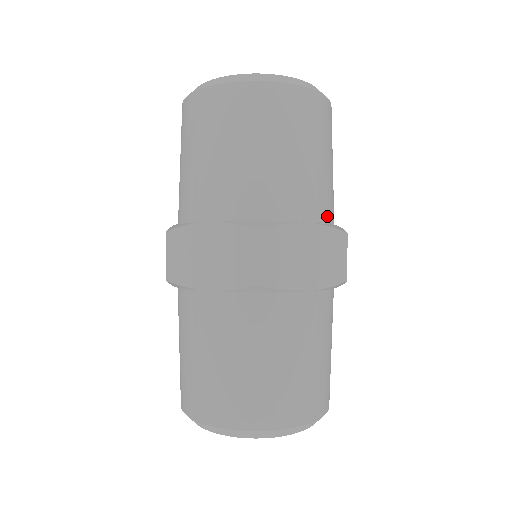
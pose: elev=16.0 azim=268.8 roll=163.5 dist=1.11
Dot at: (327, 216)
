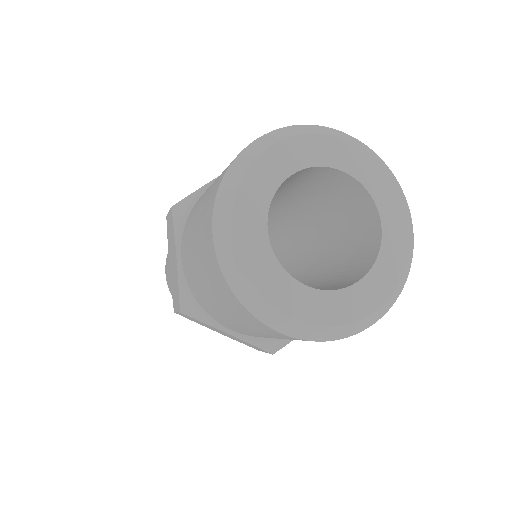
Dot at: occluded
